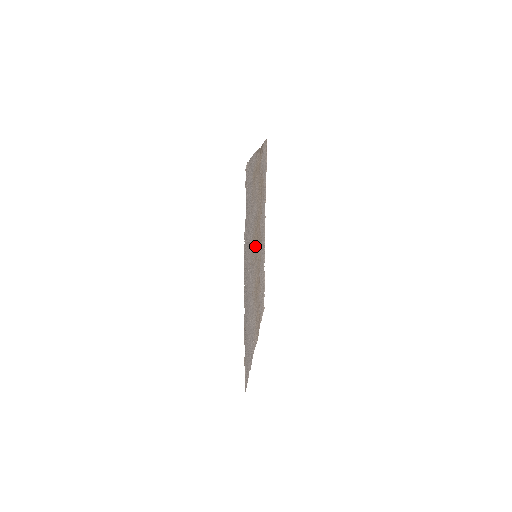
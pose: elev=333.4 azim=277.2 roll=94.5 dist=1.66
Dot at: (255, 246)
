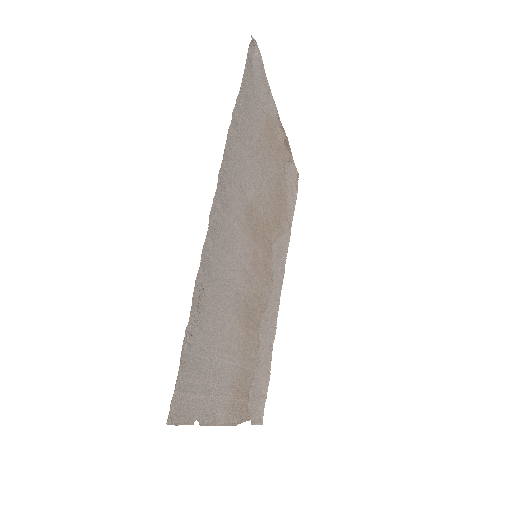
Dot at: (257, 239)
